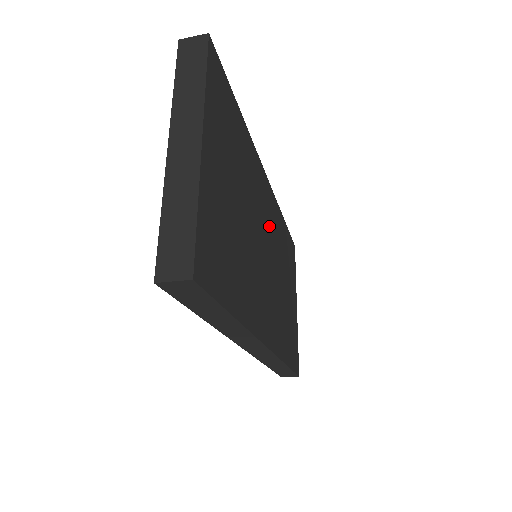
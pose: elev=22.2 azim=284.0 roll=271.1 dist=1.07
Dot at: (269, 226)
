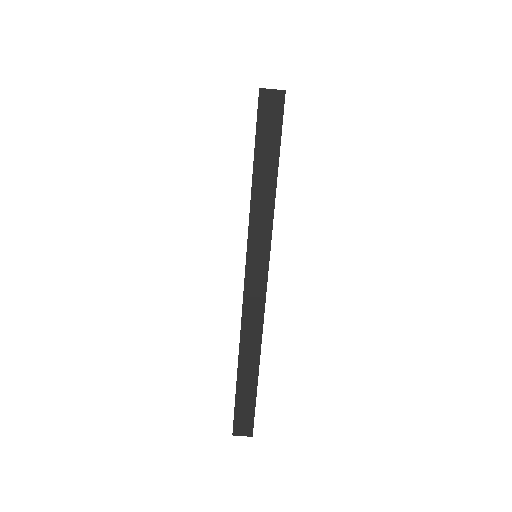
Dot at: occluded
